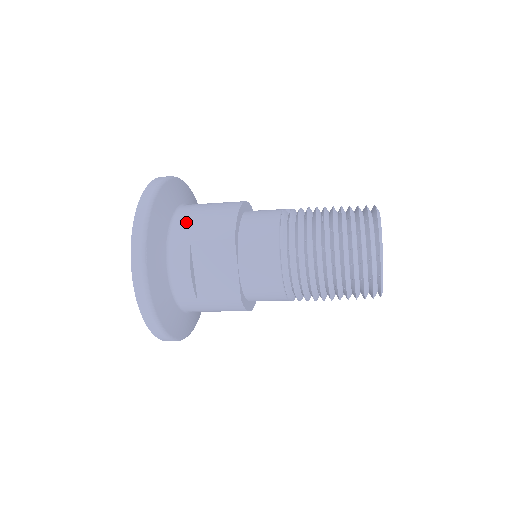
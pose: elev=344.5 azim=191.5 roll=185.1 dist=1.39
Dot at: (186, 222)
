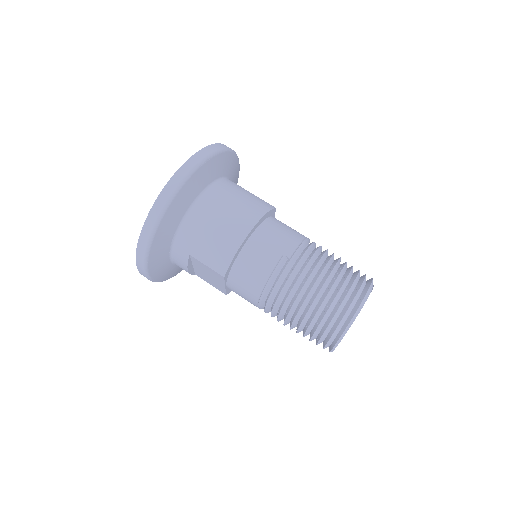
Dot at: (191, 235)
